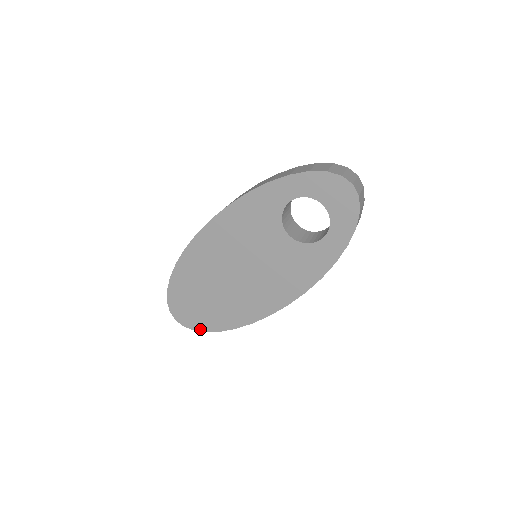
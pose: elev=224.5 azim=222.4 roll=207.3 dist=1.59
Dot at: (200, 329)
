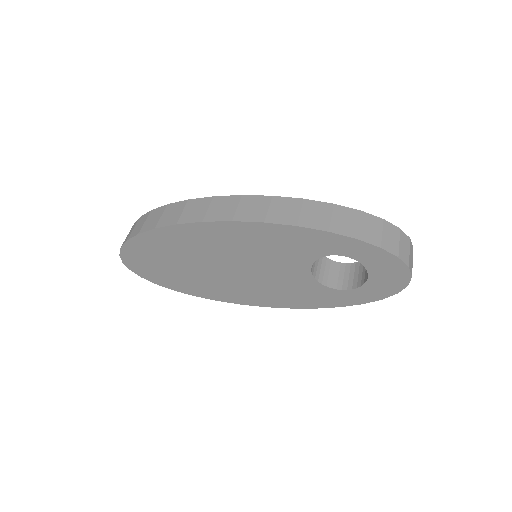
Dot at: (151, 280)
